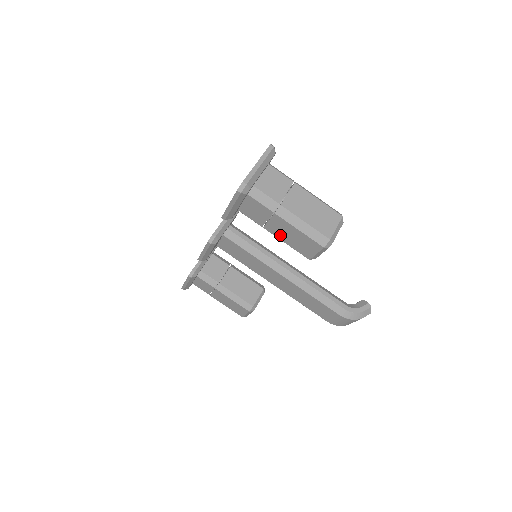
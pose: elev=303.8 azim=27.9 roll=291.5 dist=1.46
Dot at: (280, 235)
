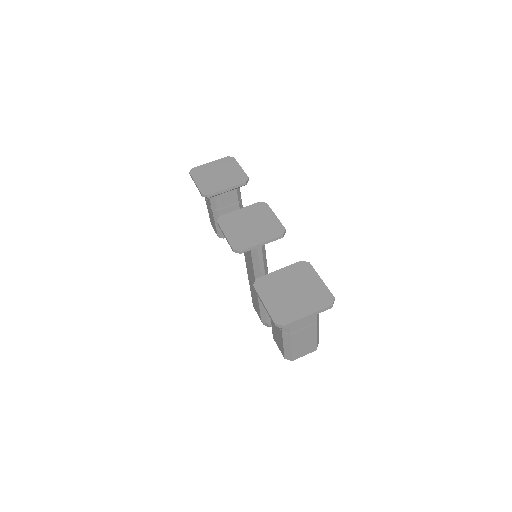
Dot at: (273, 324)
